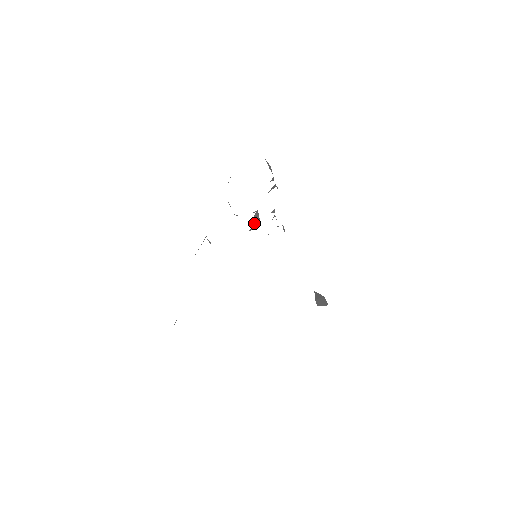
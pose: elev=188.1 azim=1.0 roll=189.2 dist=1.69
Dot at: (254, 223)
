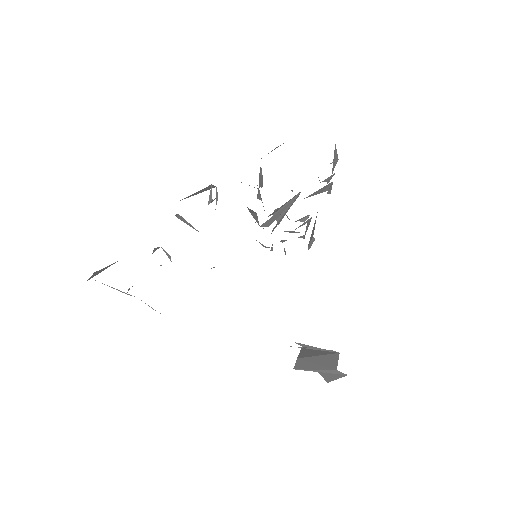
Dot at: (277, 215)
